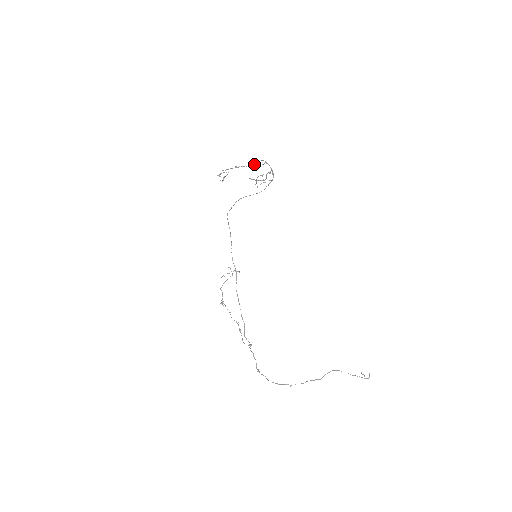
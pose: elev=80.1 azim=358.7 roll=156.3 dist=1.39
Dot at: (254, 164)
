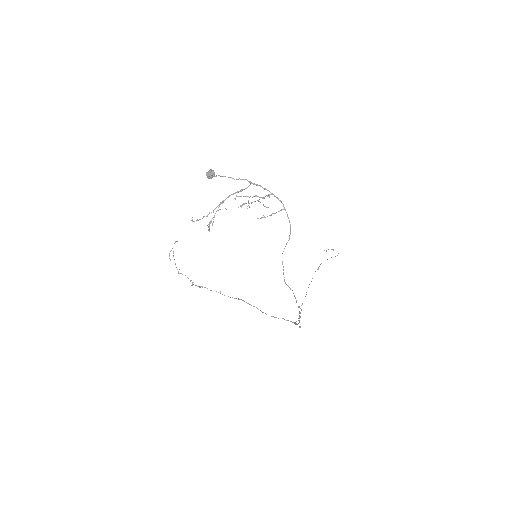
Dot at: occluded
